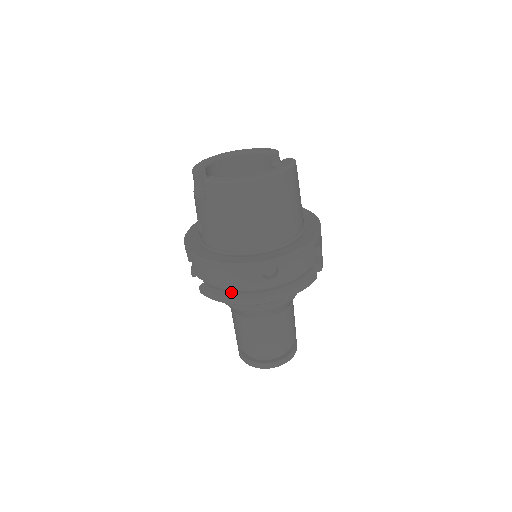
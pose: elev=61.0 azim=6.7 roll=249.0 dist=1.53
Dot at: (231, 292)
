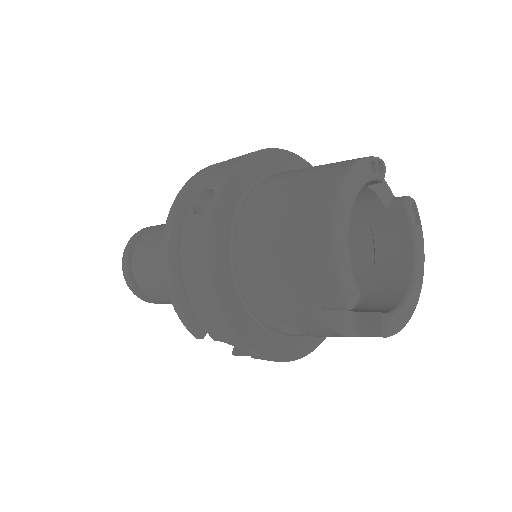
Dot at: occluded
